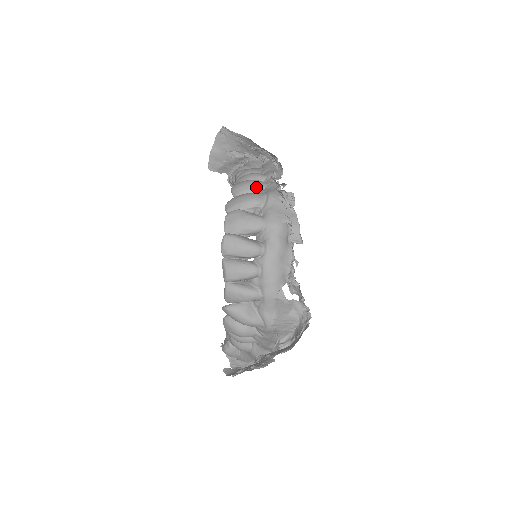
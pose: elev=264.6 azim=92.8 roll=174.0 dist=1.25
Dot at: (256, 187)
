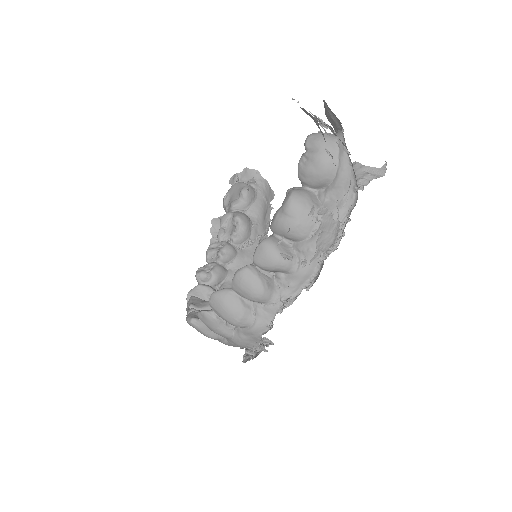
Dot at: (255, 301)
